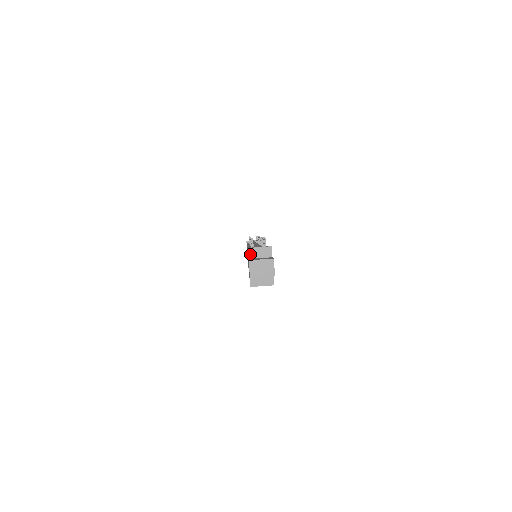
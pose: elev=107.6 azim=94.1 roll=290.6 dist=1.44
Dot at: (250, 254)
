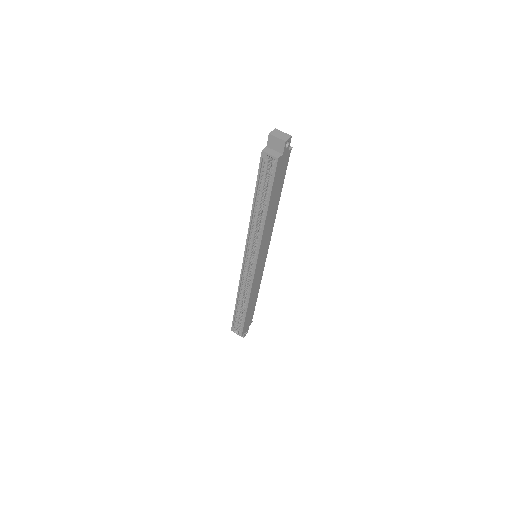
Dot at: occluded
